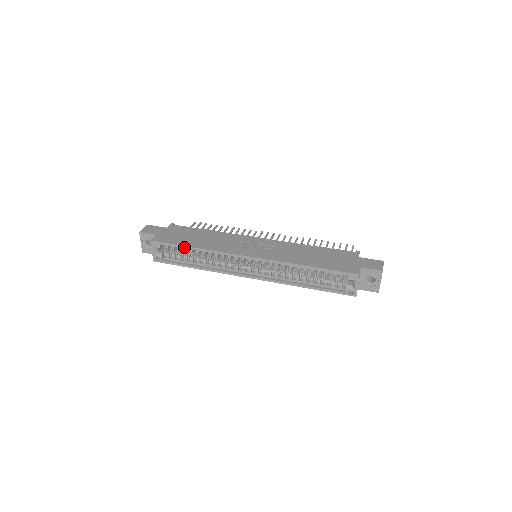
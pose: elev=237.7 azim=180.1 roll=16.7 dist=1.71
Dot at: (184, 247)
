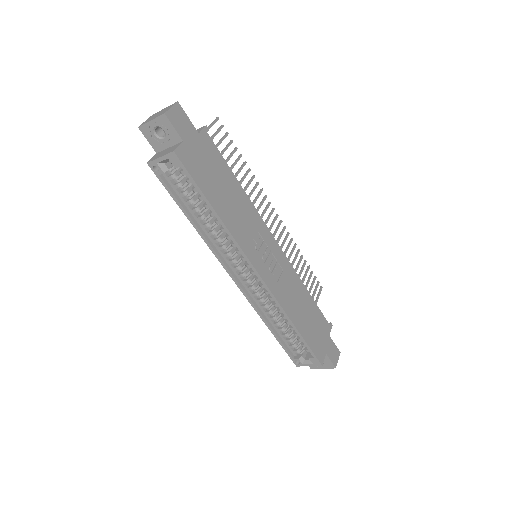
Dot at: (206, 200)
